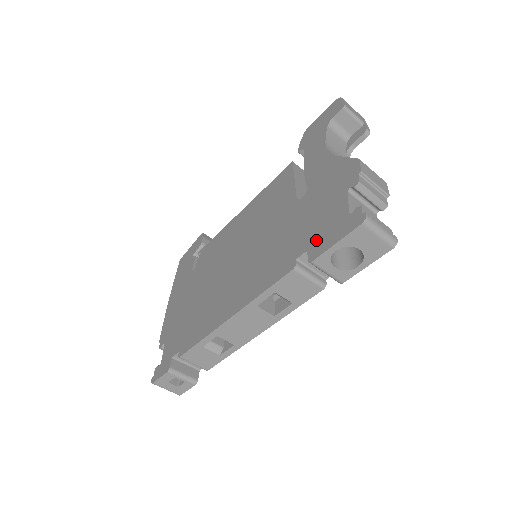
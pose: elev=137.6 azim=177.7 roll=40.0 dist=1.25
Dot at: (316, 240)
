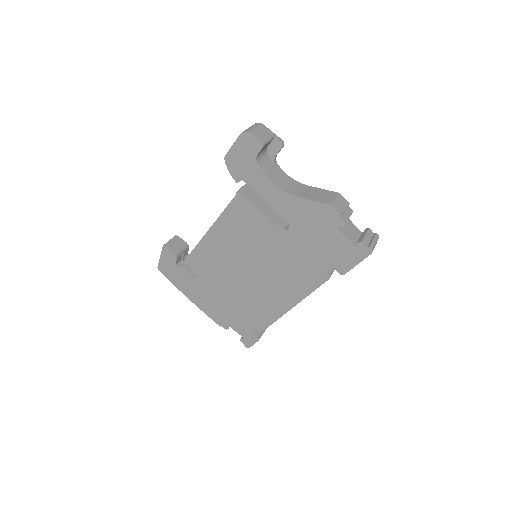
Dot at: (336, 262)
